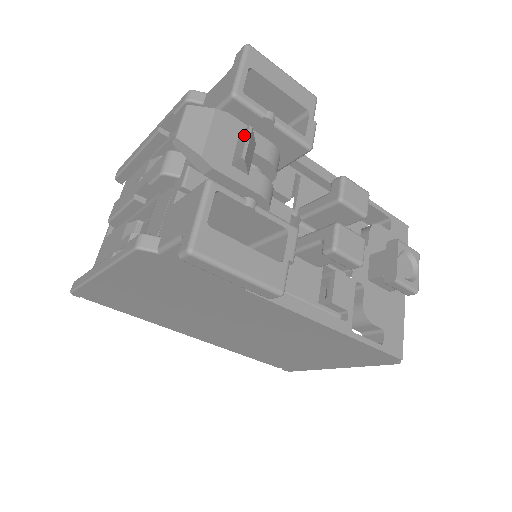
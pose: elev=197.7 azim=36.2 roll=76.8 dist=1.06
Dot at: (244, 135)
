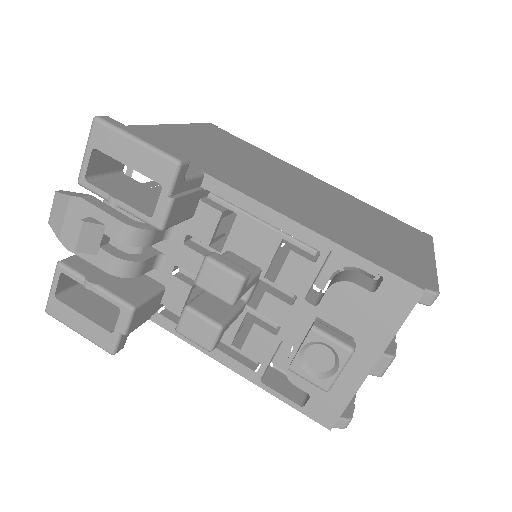
Dot at: (81, 226)
